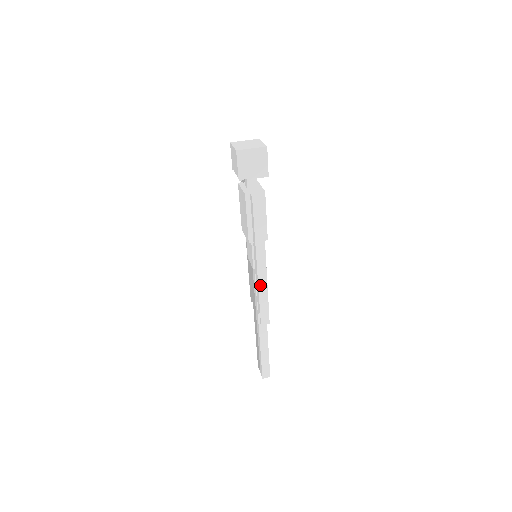
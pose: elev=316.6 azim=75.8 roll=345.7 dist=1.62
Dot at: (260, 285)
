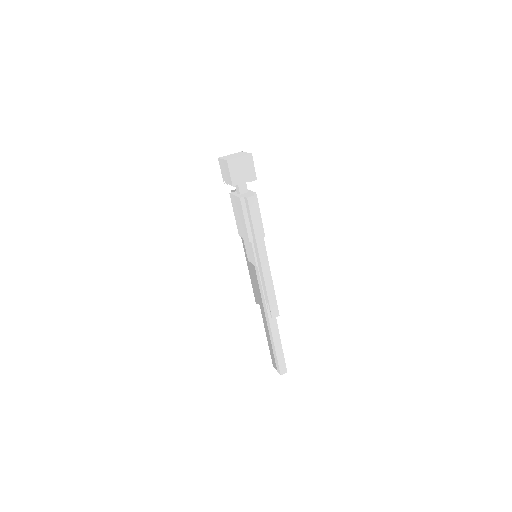
Dot at: (266, 279)
